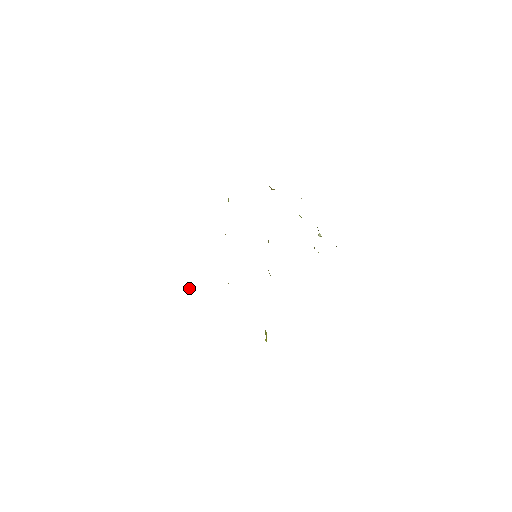
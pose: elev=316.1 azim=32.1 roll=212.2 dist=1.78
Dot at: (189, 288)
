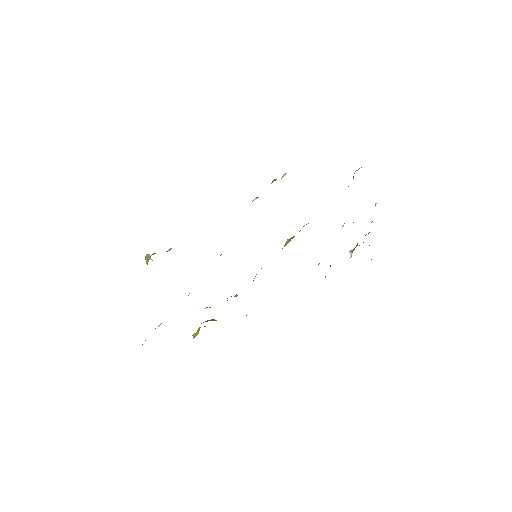
Dot at: occluded
